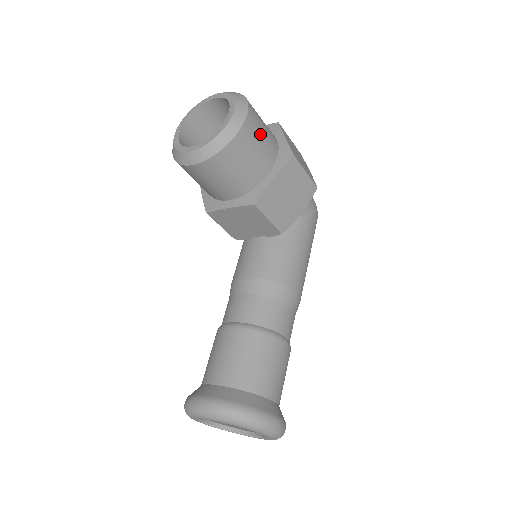
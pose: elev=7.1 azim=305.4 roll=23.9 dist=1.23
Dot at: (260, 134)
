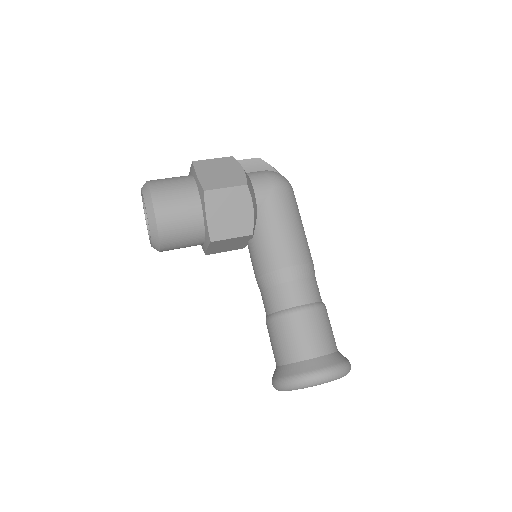
Dot at: (173, 201)
